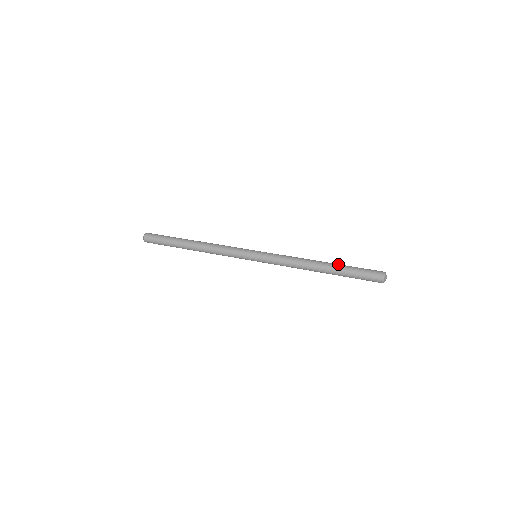
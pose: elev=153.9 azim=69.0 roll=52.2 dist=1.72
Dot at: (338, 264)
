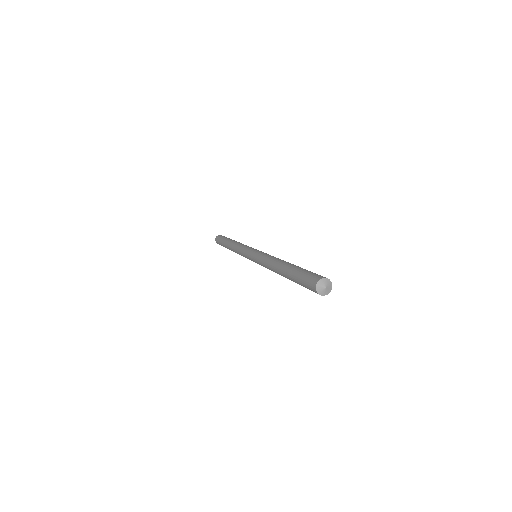
Dot at: (293, 265)
